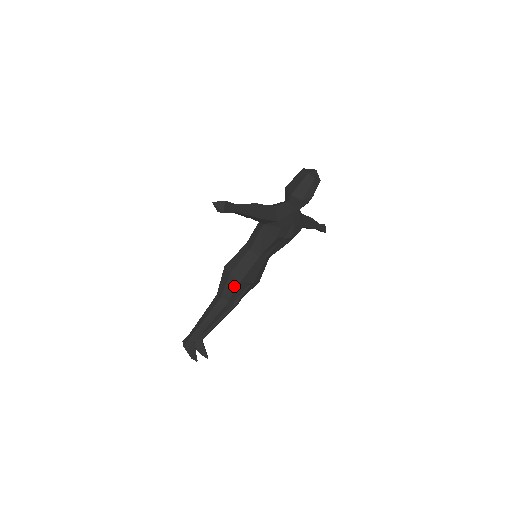
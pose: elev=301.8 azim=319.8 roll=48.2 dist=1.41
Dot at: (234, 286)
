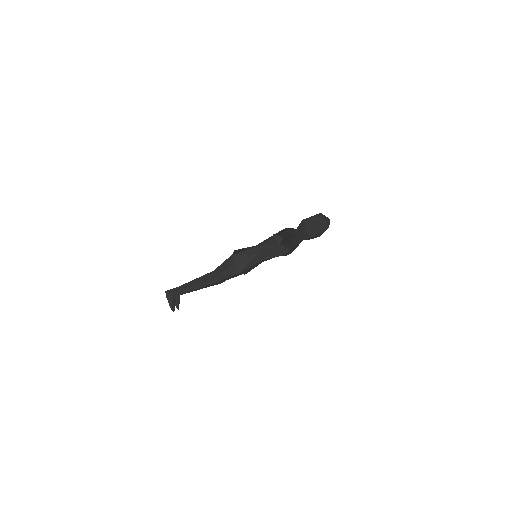
Dot at: (233, 273)
